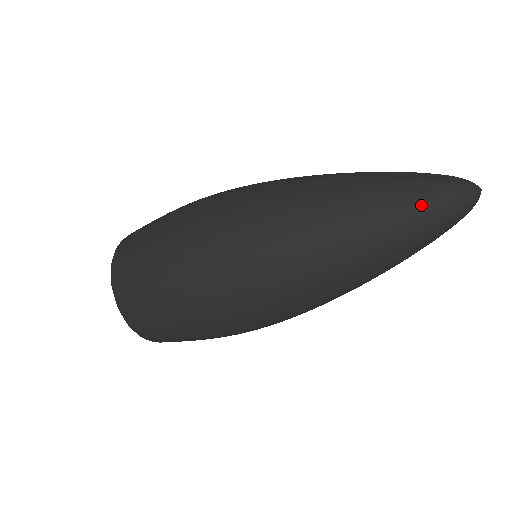
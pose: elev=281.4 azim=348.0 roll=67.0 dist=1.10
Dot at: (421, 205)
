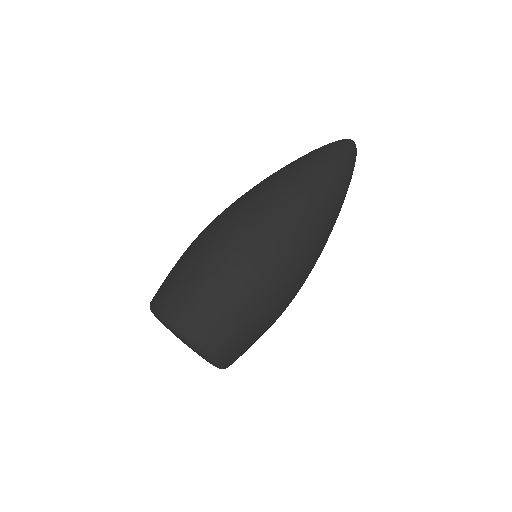
Dot at: (343, 162)
